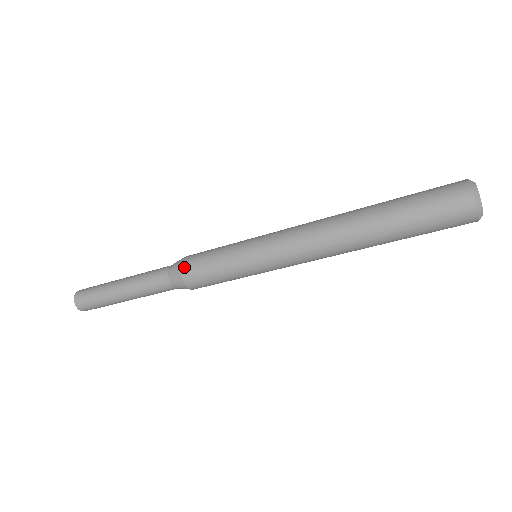
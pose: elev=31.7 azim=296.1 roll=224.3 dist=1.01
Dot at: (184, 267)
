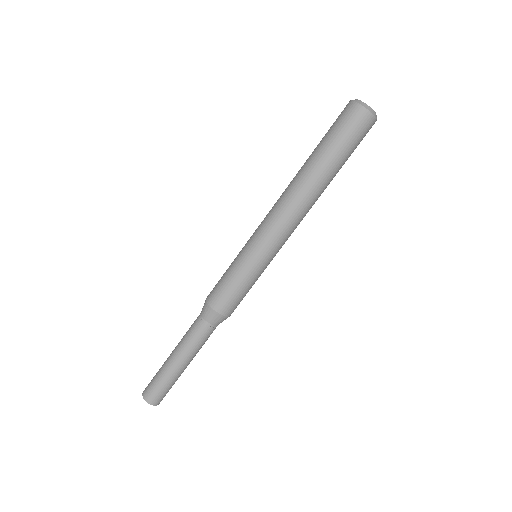
Dot at: (215, 306)
